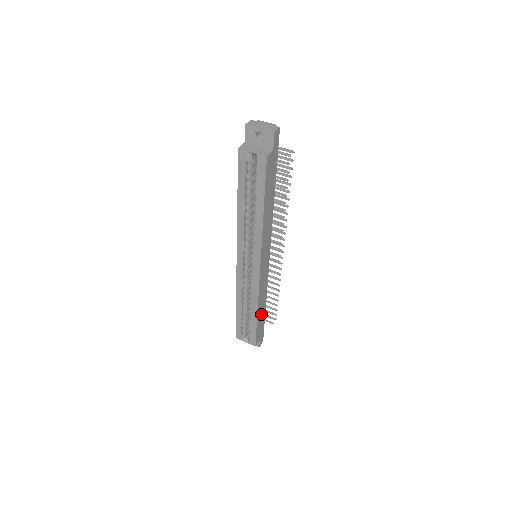
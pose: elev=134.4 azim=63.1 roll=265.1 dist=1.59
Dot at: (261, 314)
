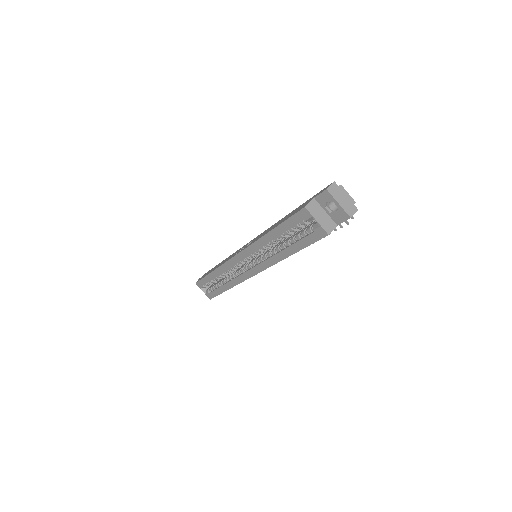
Dot at: occluded
